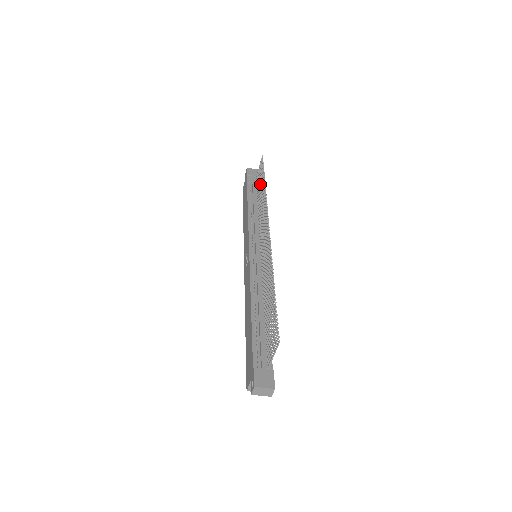
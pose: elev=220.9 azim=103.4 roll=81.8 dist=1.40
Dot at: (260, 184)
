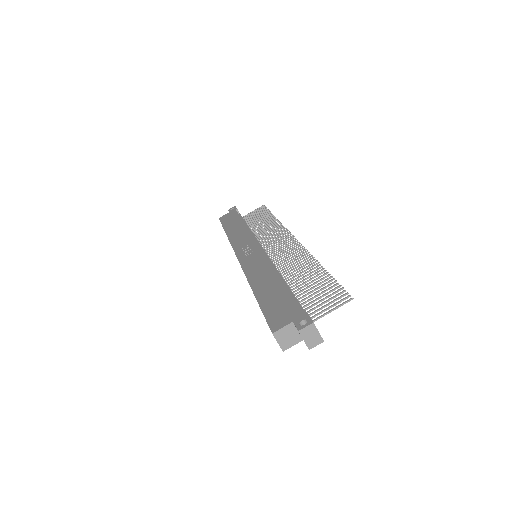
Dot at: (258, 219)
